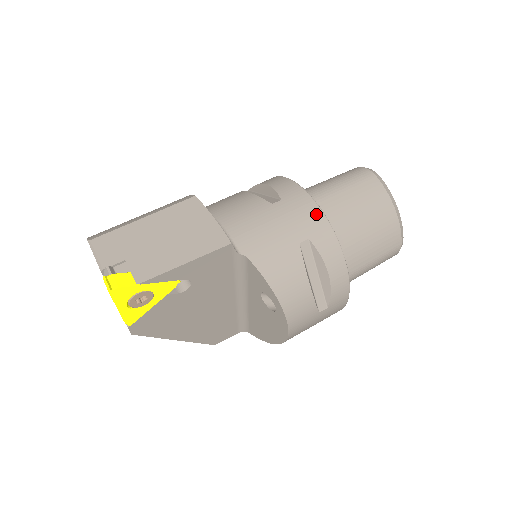
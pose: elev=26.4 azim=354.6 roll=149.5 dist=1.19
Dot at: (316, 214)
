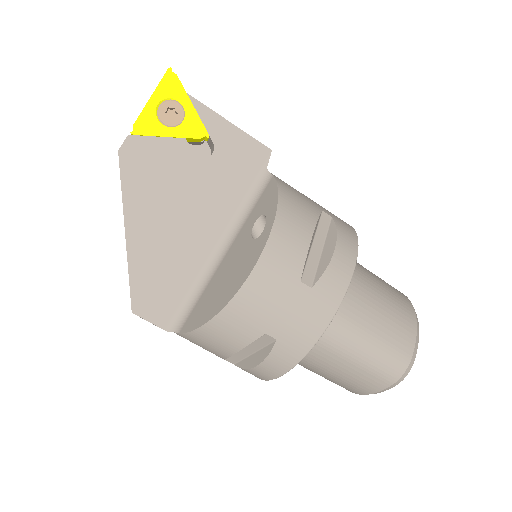
Dot at: occluded
